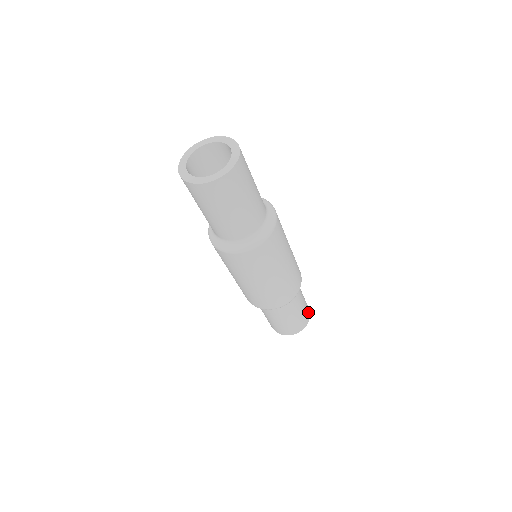
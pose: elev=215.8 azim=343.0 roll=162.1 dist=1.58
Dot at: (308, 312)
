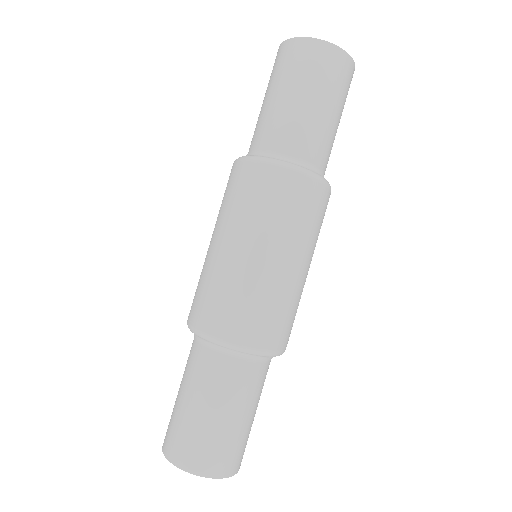
Dot at: (237, 460)
